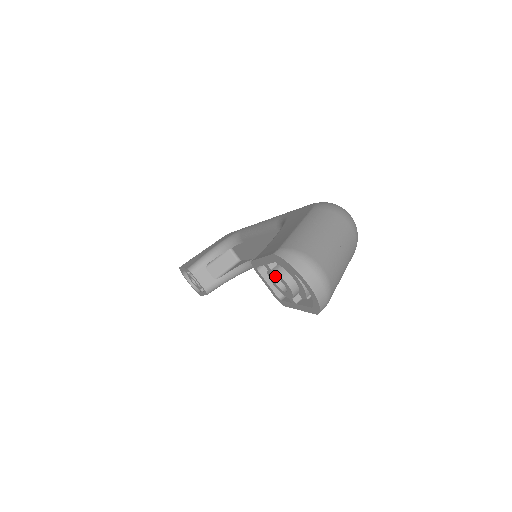
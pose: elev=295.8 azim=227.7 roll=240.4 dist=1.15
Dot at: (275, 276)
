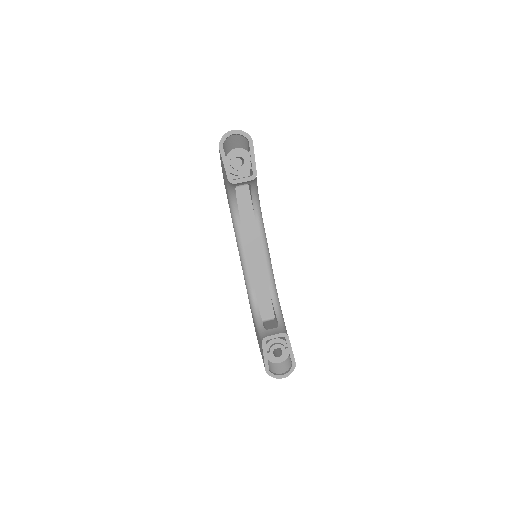
Dot at: (234, 161)
